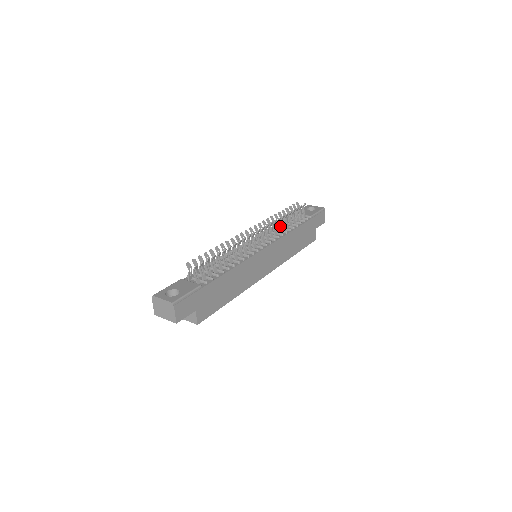
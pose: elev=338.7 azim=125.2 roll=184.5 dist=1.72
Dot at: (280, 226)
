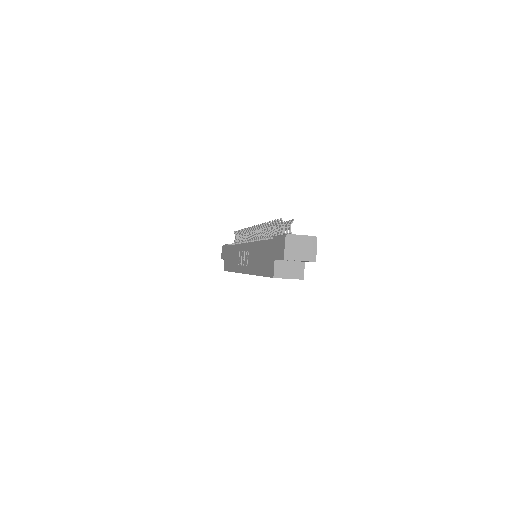
Dot at: occluded
